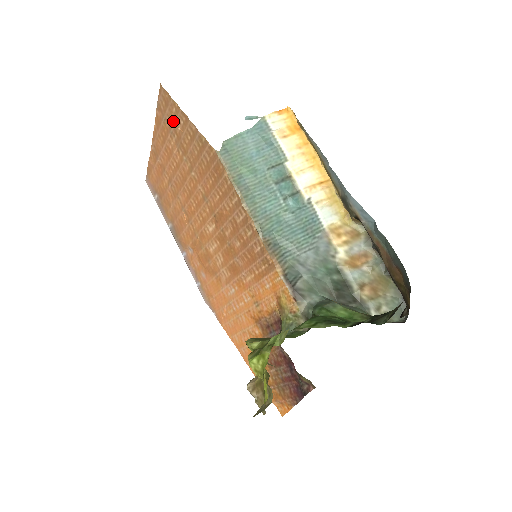
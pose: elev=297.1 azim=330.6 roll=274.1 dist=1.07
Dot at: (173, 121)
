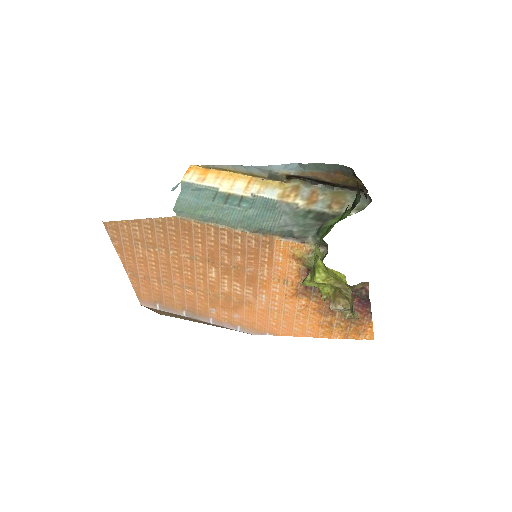
Dot at: (130, 235)
